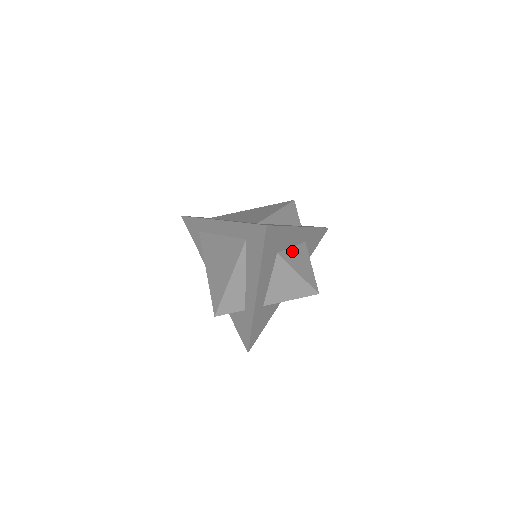
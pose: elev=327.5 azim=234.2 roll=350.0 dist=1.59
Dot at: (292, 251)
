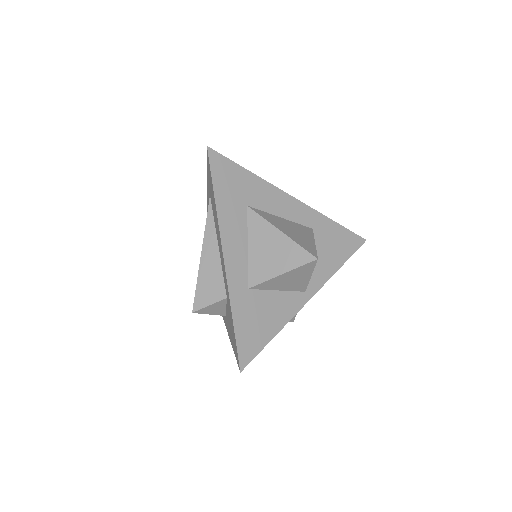
Dot at: (279, 219)
